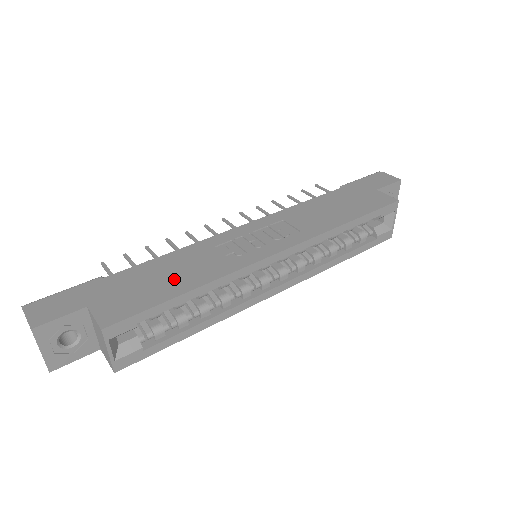
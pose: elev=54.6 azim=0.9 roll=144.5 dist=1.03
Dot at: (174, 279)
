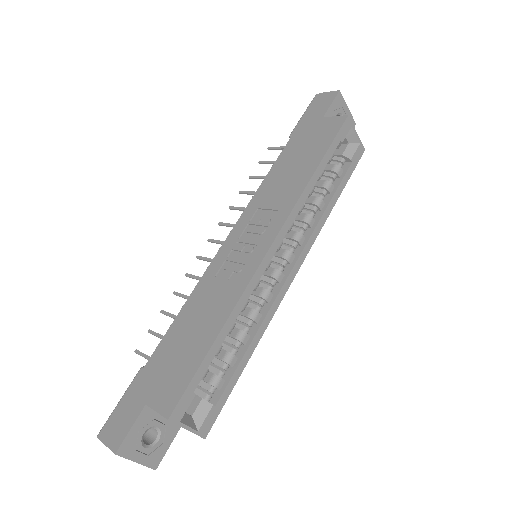
Dot at: (199, 332)
